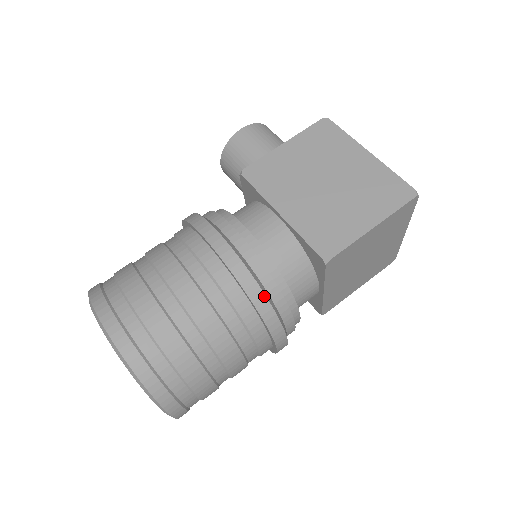
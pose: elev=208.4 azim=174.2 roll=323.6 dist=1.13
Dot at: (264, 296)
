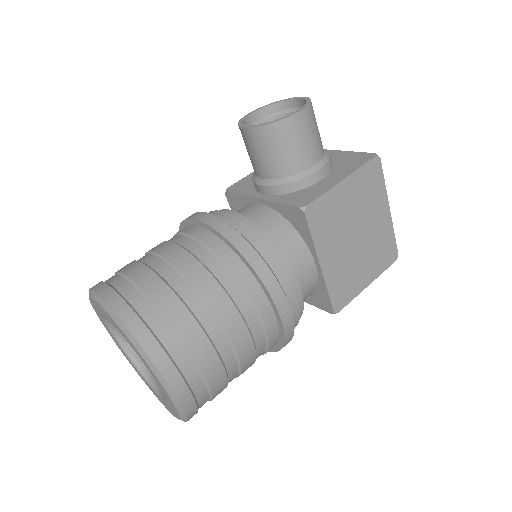
Dot at: occluded
